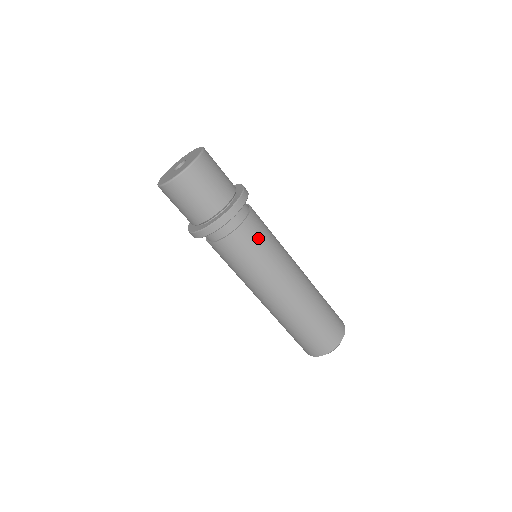
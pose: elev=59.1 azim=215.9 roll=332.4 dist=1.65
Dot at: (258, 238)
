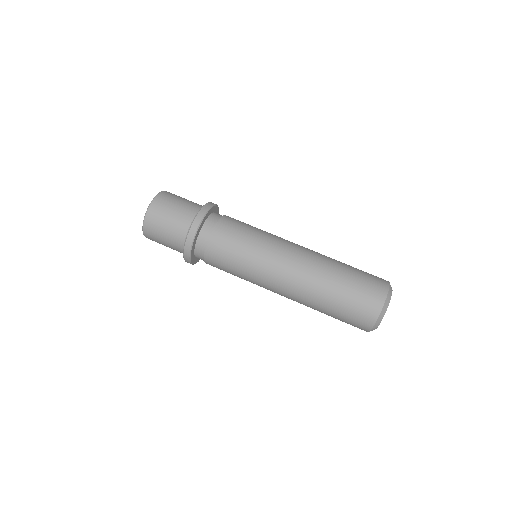
Dot at: occluded
